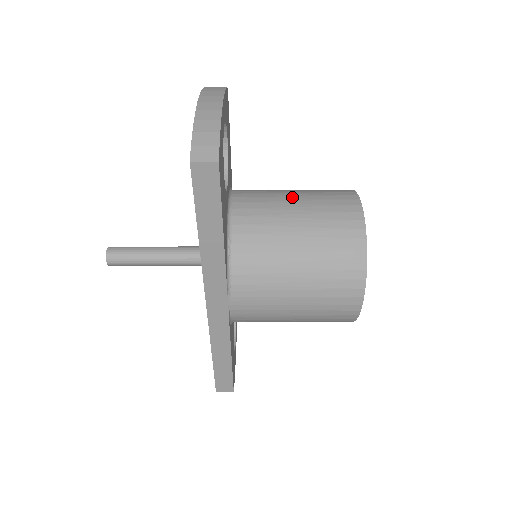
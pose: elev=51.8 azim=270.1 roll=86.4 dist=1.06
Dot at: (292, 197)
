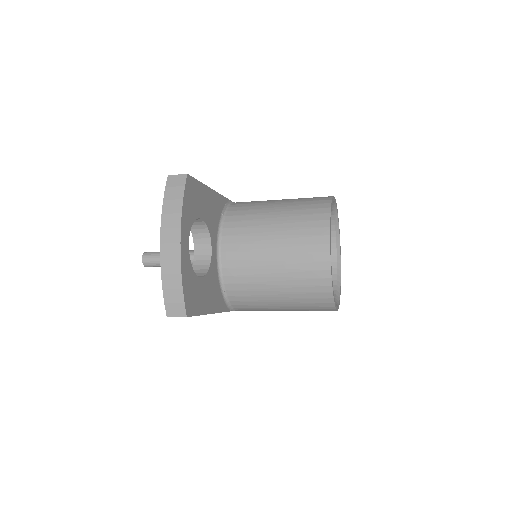
Dot at: (270, 242)
